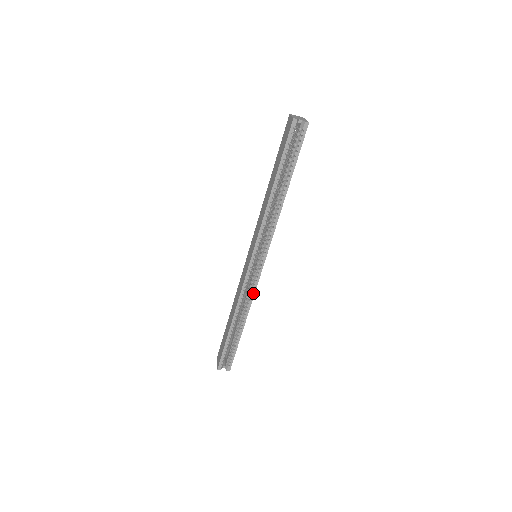
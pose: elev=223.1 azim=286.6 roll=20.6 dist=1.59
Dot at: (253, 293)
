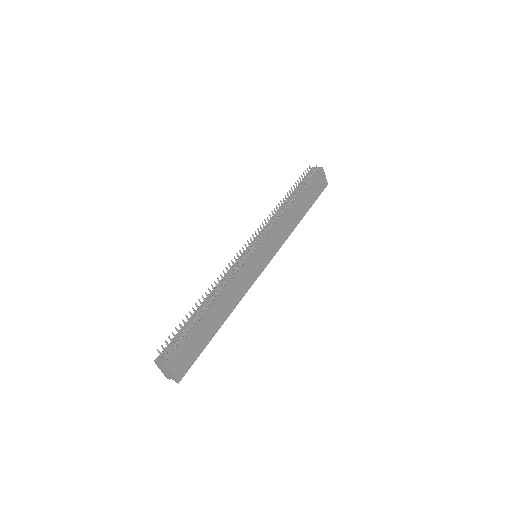
Dot at: (282, 243)
